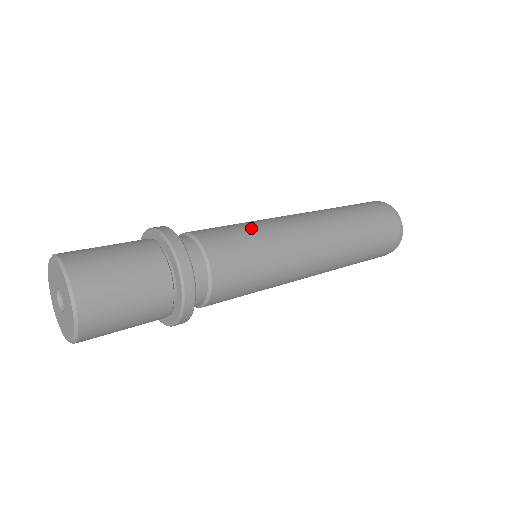
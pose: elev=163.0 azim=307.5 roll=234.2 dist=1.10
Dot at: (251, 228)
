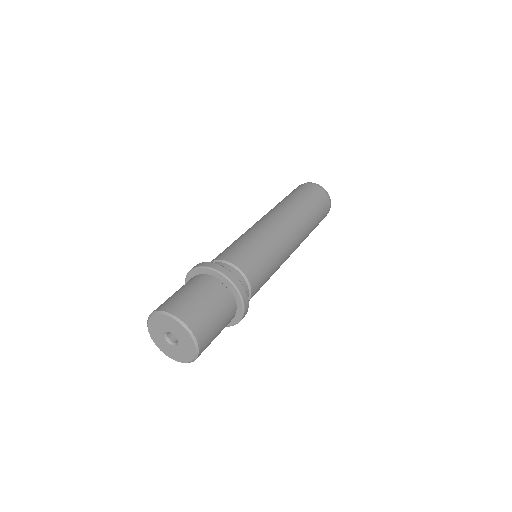
Dot at: (268, 253)
